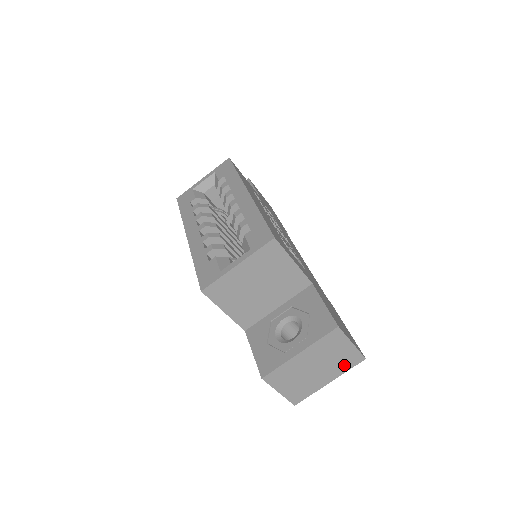
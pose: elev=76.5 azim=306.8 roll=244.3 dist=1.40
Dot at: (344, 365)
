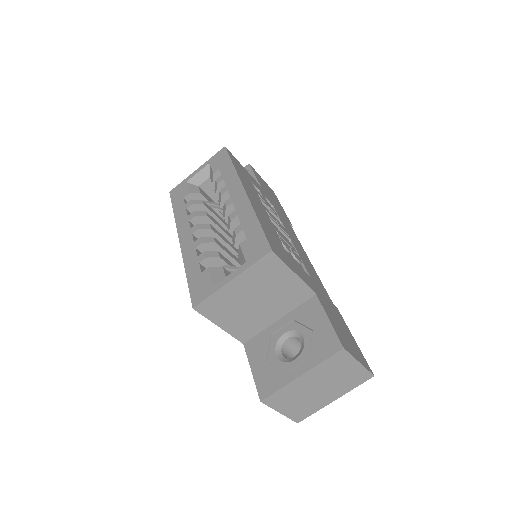
Dot at: (350, 383)
